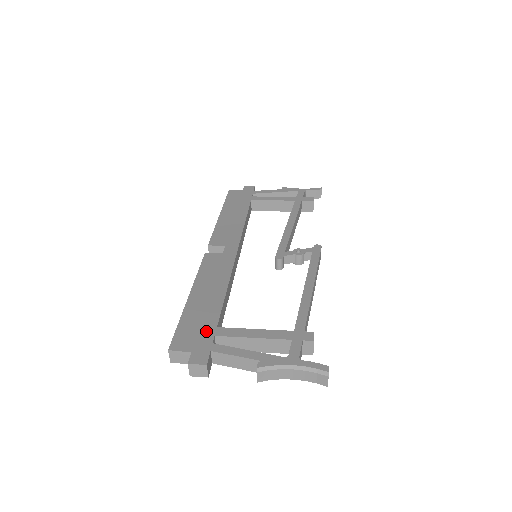
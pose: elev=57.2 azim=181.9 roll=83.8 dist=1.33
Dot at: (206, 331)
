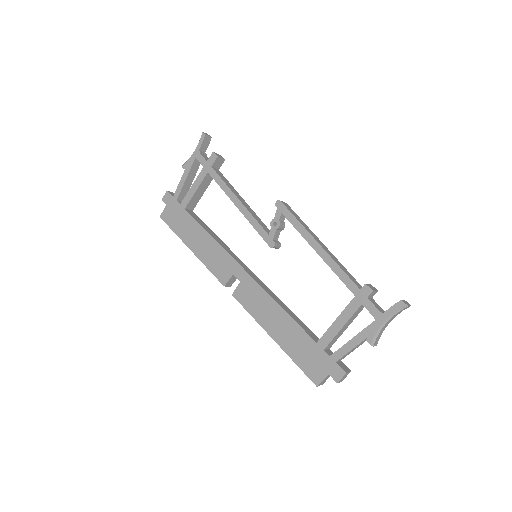
Dot at: (316, 352)
